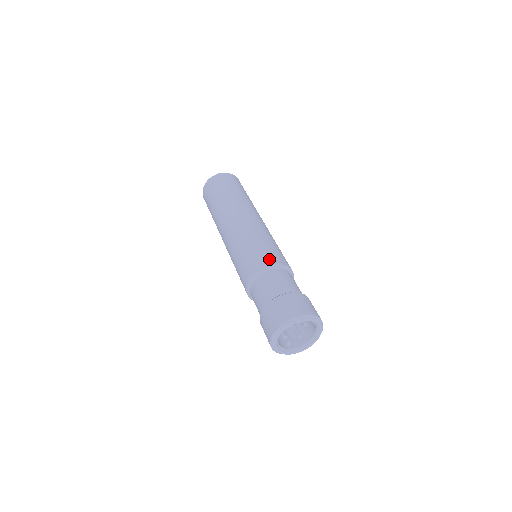
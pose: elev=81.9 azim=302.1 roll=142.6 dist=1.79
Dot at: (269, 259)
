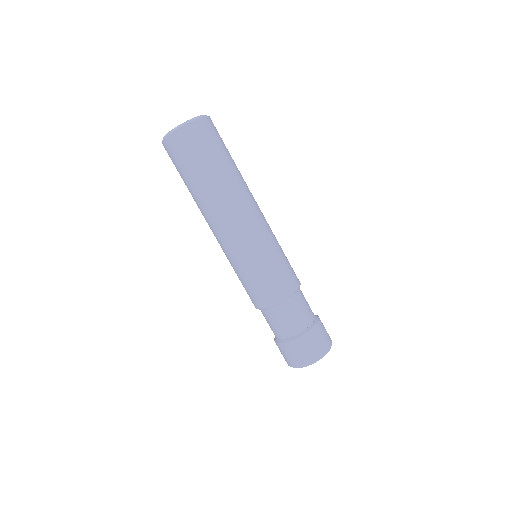
Dot at: (276, 294)
